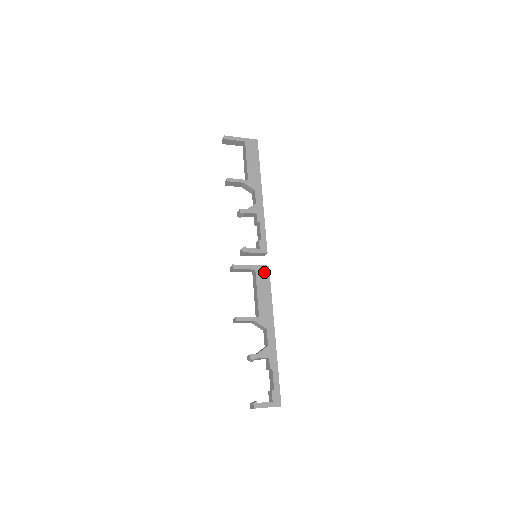
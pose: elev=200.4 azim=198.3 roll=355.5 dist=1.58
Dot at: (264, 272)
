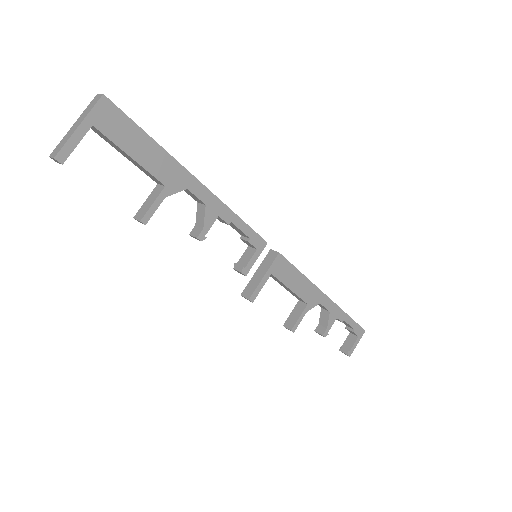
Dot at: (280, 265)
